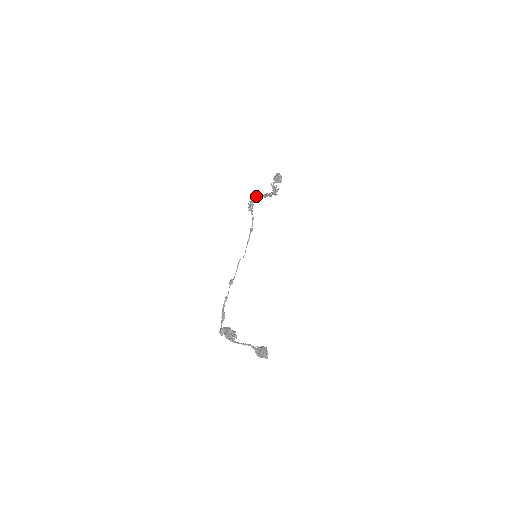
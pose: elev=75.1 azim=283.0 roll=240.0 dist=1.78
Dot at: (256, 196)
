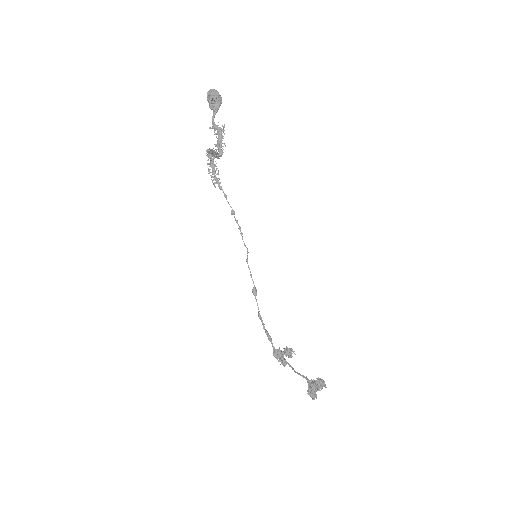
Dot at: (210, 150)
